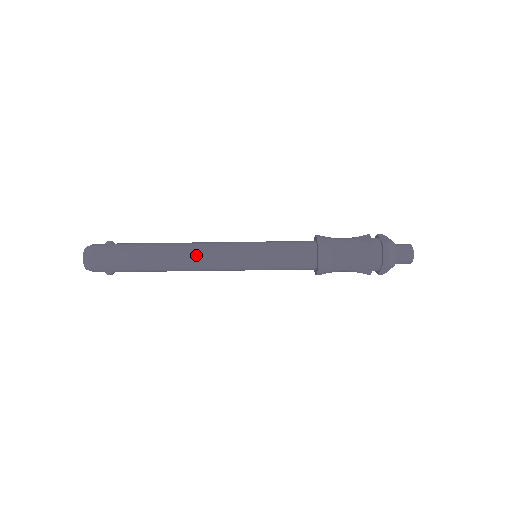
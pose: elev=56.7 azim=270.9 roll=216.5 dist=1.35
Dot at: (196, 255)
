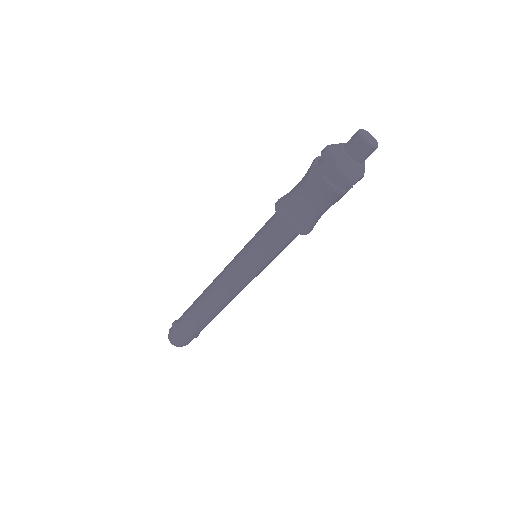
Dot at: (223, 298)
